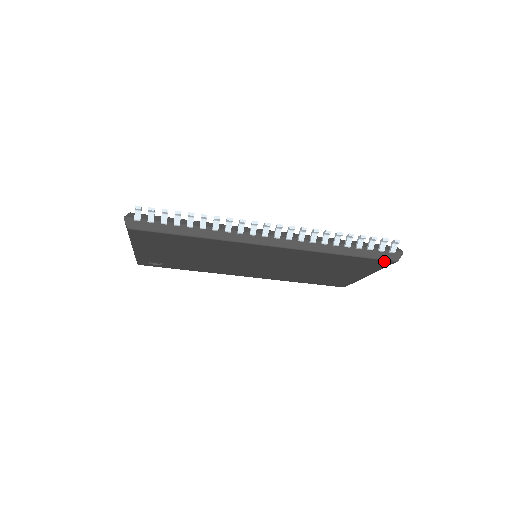
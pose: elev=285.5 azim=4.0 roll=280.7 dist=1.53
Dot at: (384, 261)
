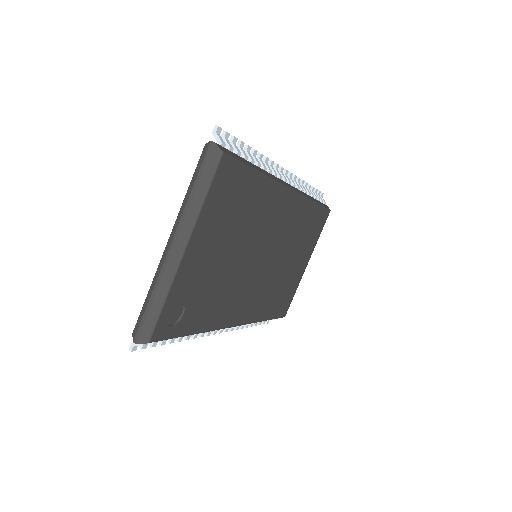
Dot at: (326, 212)
